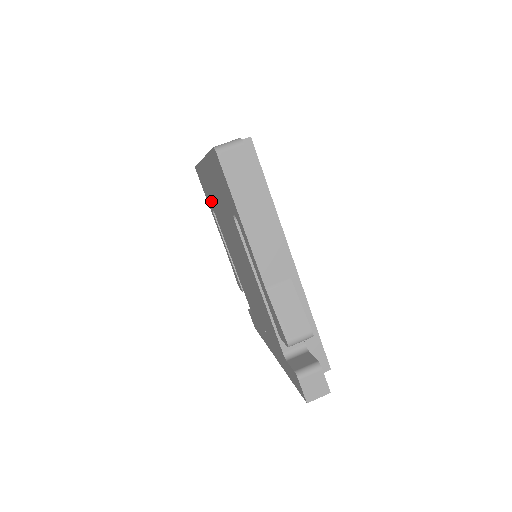
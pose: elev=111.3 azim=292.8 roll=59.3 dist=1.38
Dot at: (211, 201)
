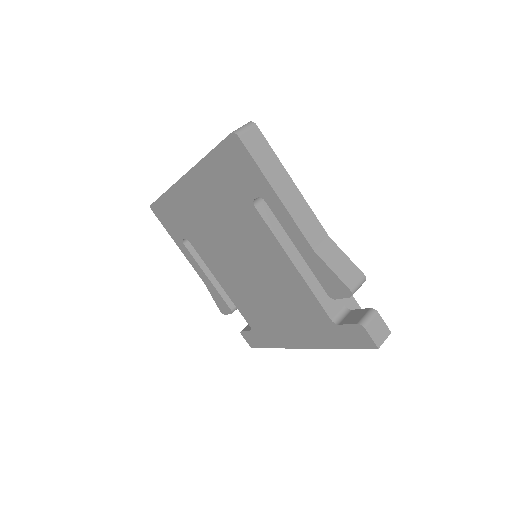
Dot at: (185, 227)
